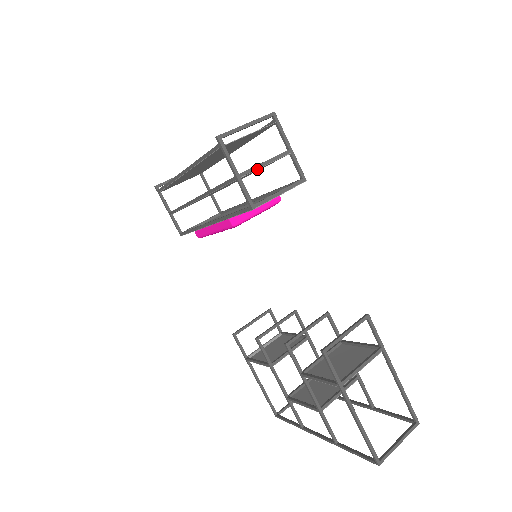
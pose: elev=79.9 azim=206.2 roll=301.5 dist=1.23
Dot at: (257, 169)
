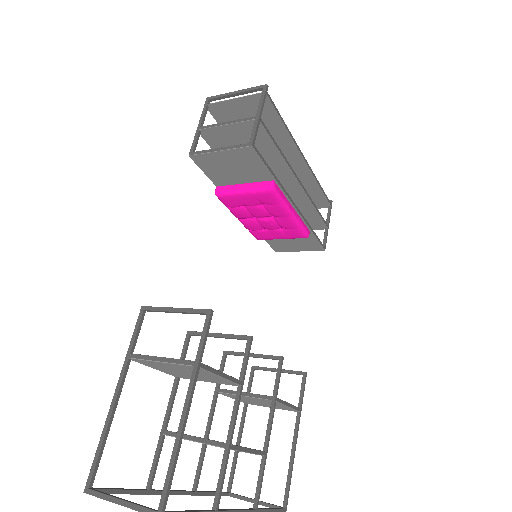
Dot at: (216, 126)
